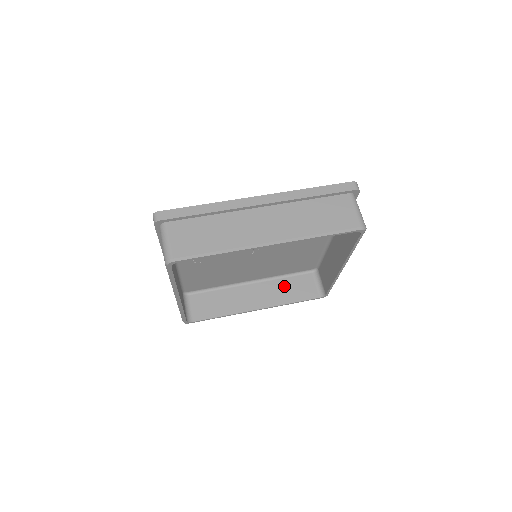
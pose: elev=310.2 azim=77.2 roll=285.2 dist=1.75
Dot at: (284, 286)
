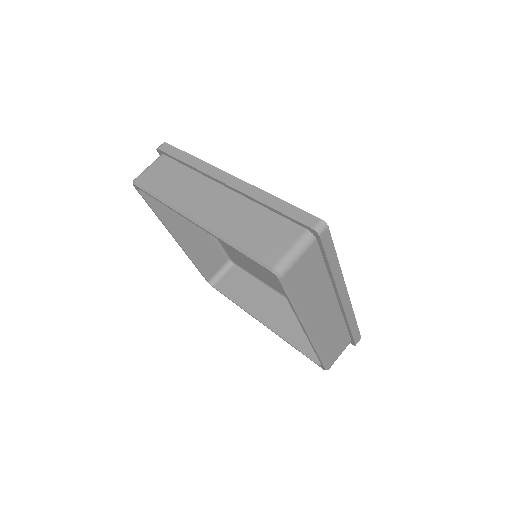
Dot at: occluded
